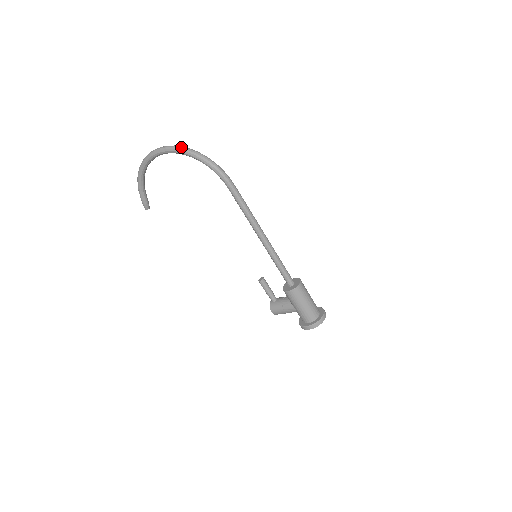
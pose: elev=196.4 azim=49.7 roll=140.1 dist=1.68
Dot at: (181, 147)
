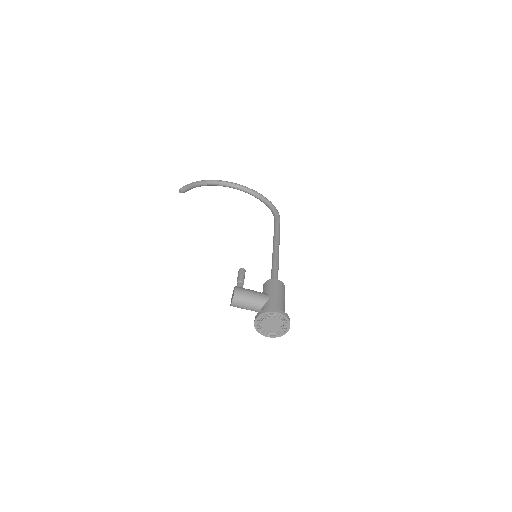
Dot at: occluded
